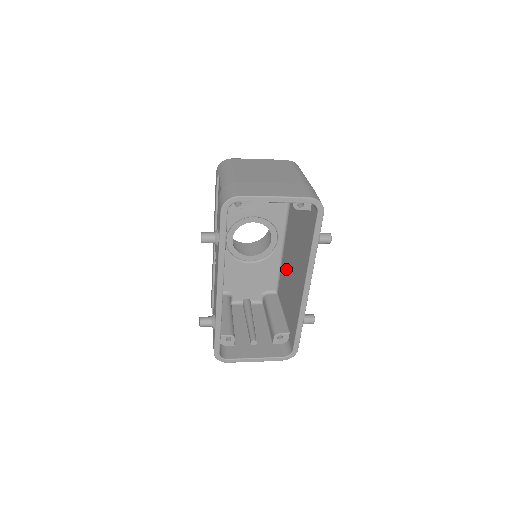
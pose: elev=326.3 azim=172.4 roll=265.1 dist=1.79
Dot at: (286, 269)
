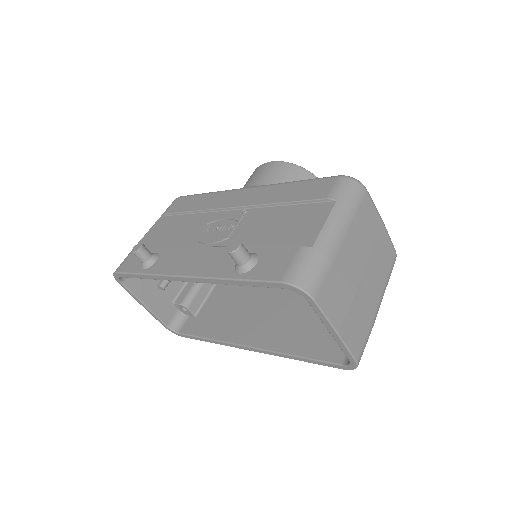
Dot at: occluded
